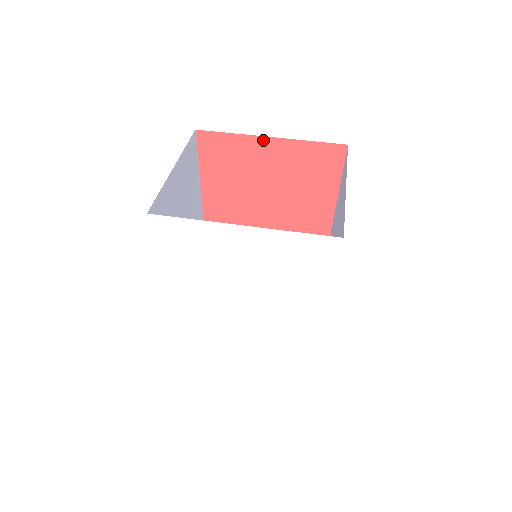
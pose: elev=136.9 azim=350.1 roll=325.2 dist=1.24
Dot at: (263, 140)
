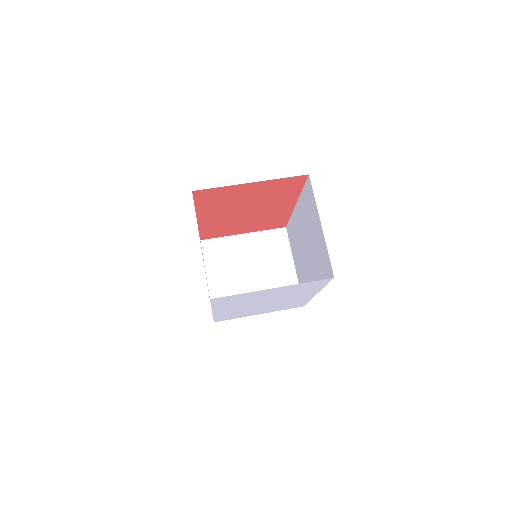
Dot at: (246, 185)
